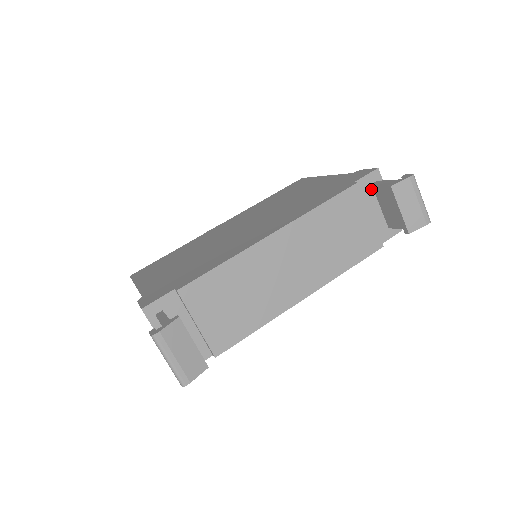
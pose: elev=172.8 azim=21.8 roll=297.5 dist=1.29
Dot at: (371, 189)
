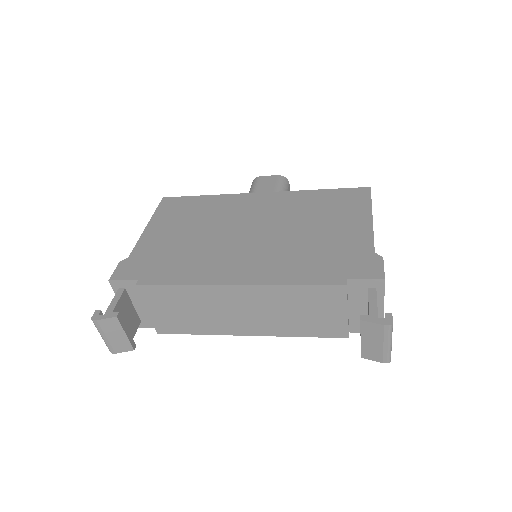
Dot at: (365, 291)
